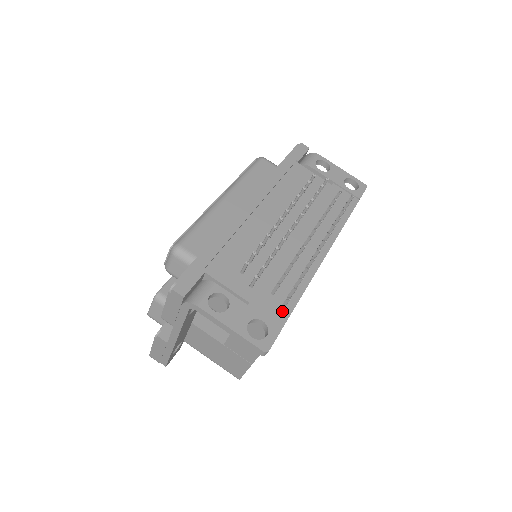
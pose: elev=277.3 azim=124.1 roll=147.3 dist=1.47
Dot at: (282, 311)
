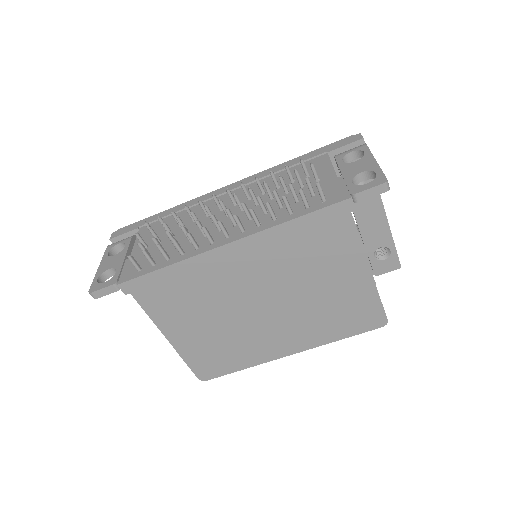
Dot at: (135, 272)
